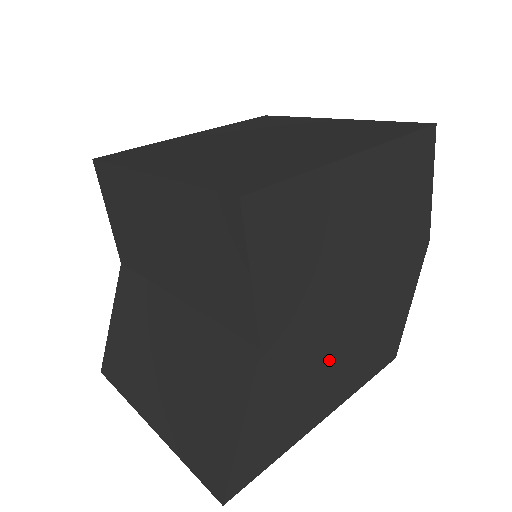
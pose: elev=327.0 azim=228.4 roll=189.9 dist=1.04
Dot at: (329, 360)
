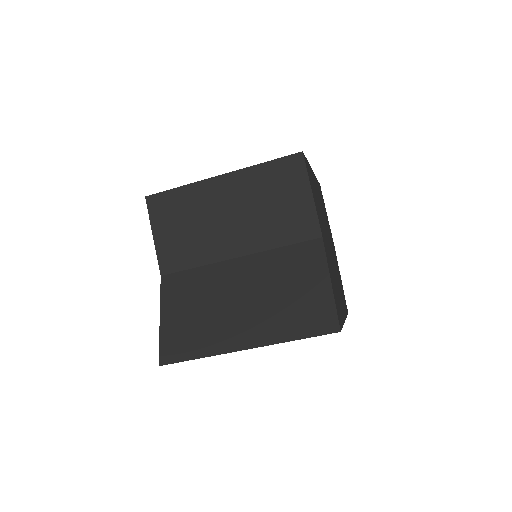
Dot at: occluded
